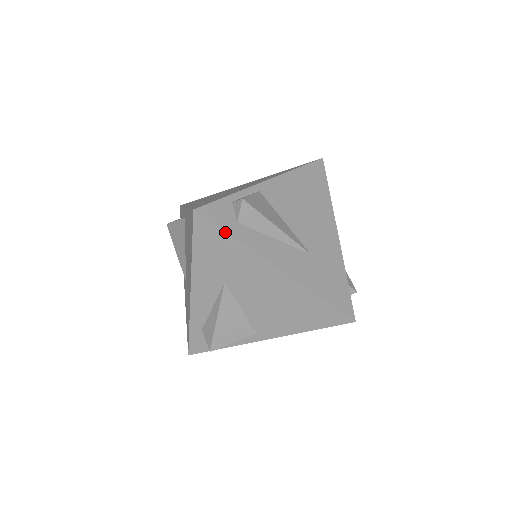
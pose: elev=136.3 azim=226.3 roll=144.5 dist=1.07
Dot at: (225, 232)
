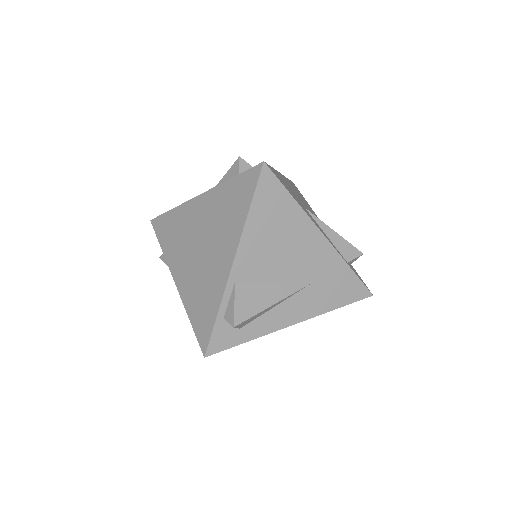
Dot at: (237, 345)
